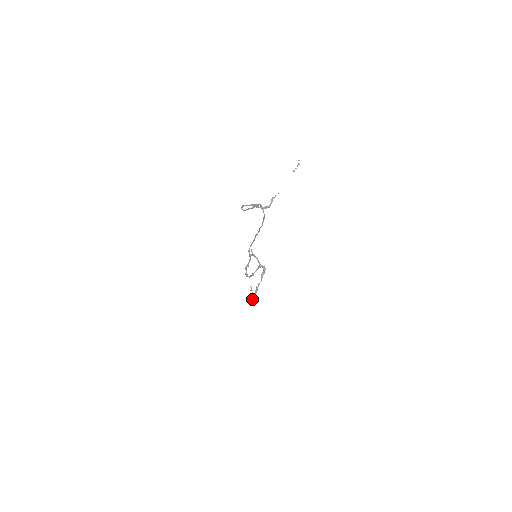
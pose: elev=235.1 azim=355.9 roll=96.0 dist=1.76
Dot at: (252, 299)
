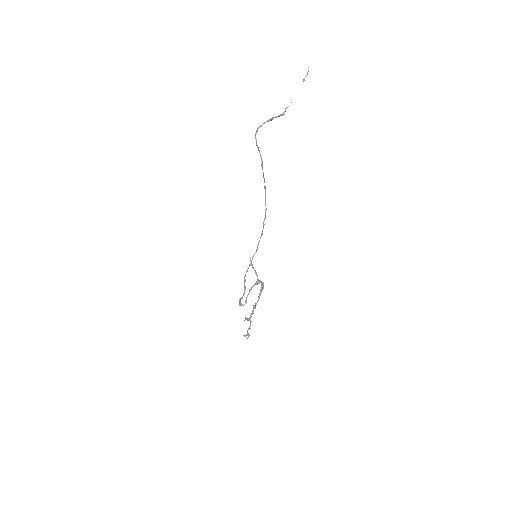
Dot at: occluded
